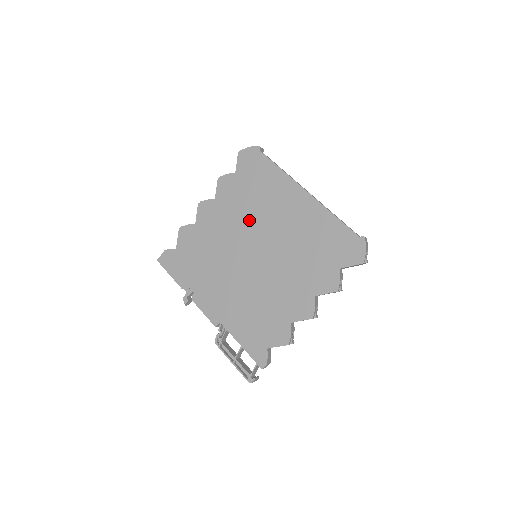
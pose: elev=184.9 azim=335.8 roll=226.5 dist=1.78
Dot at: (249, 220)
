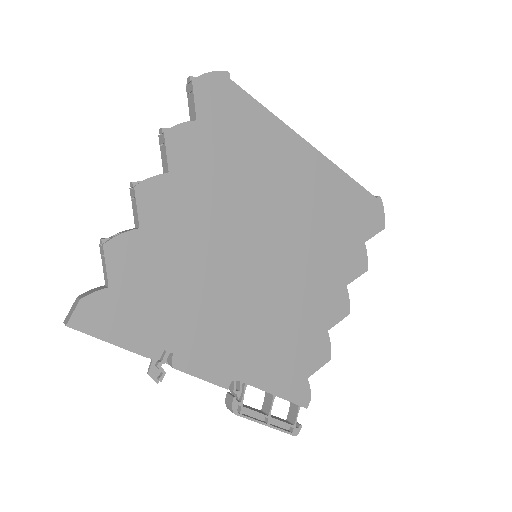
Dot at: (241, 202)
